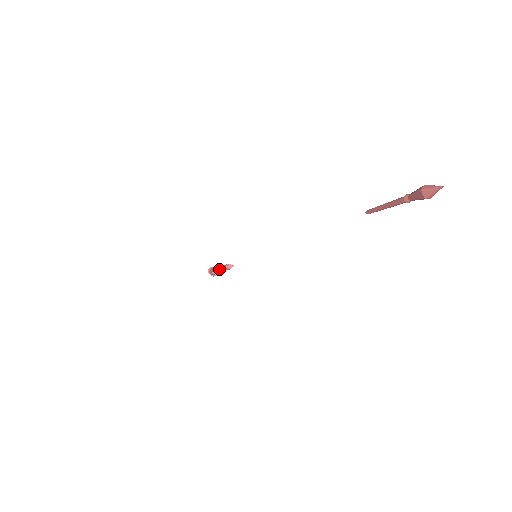
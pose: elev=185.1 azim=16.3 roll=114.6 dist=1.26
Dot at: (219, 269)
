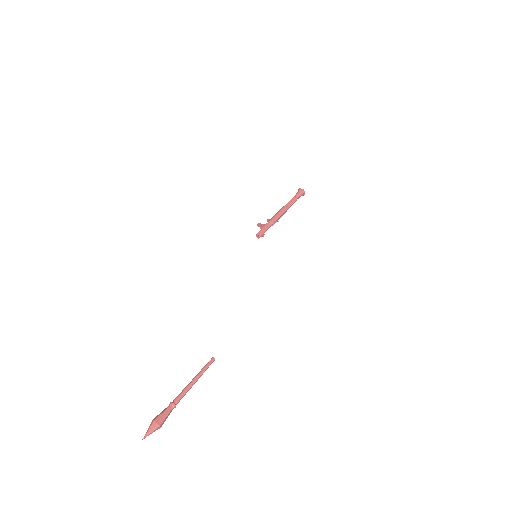
Dot at: (260, 227)
